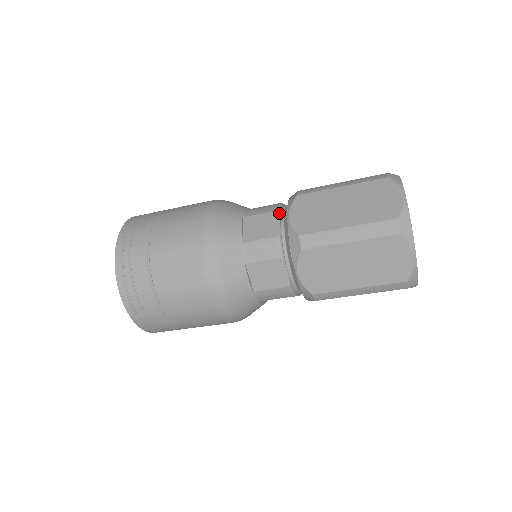
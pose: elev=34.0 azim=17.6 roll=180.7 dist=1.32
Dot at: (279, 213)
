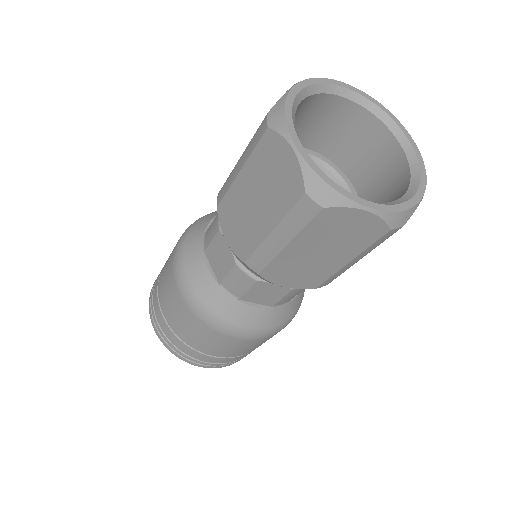
Dot at: (221, 233)
